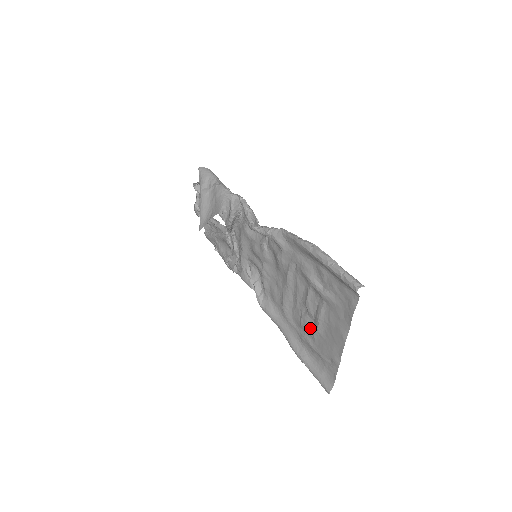
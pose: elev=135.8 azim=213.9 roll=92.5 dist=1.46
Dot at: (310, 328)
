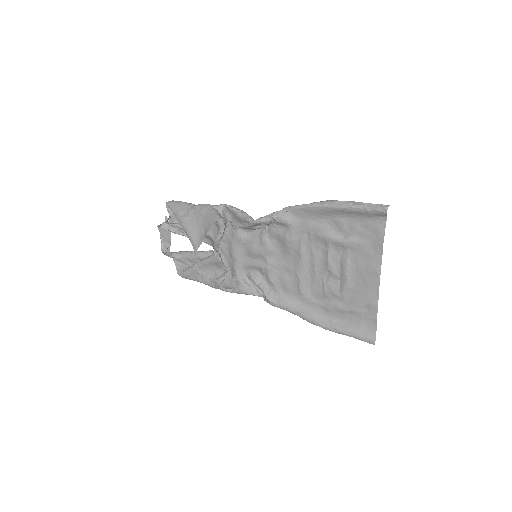
Dot at: (337, 290)
